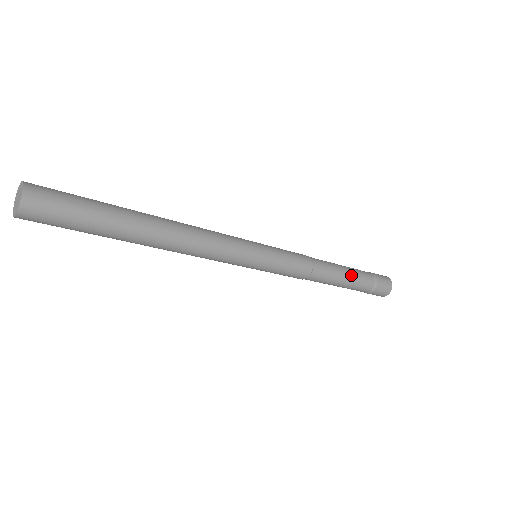
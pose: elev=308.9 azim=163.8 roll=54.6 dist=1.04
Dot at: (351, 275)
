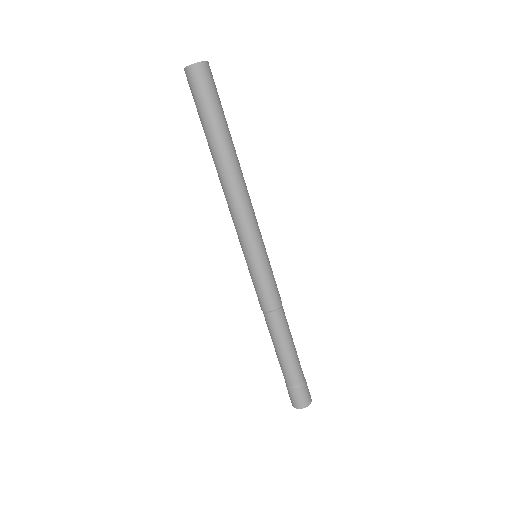
Dot at: occluded
